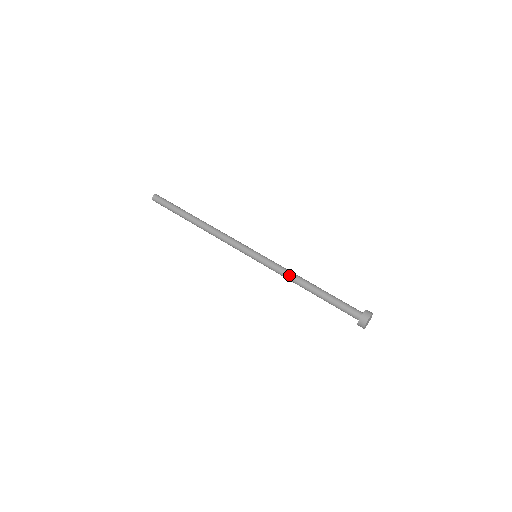
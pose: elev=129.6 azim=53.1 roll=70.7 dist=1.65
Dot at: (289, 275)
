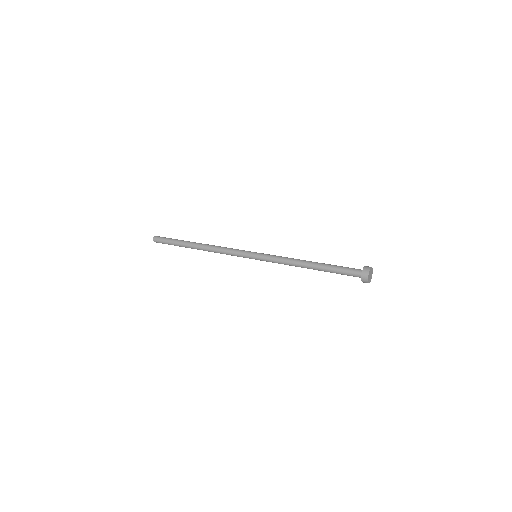
Dot at: (289, 262)
